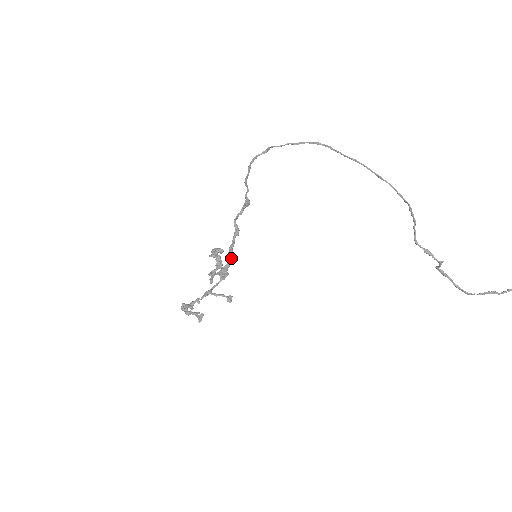
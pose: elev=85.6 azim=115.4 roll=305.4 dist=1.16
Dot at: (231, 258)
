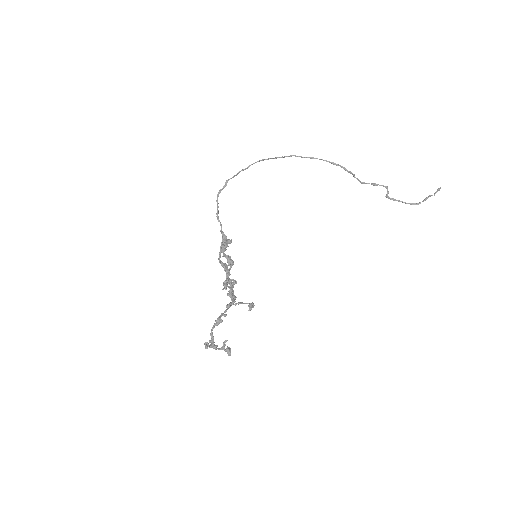
Dot at: occluded
